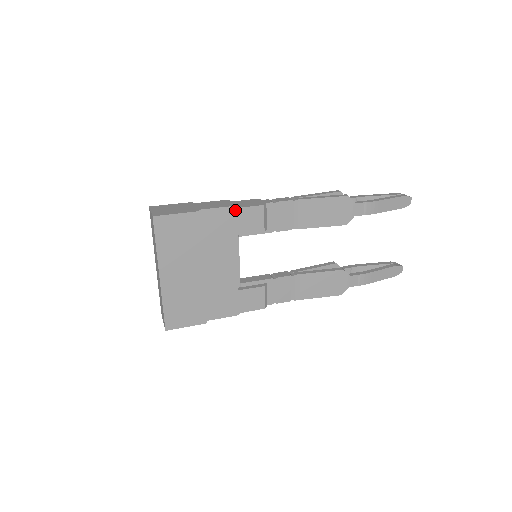
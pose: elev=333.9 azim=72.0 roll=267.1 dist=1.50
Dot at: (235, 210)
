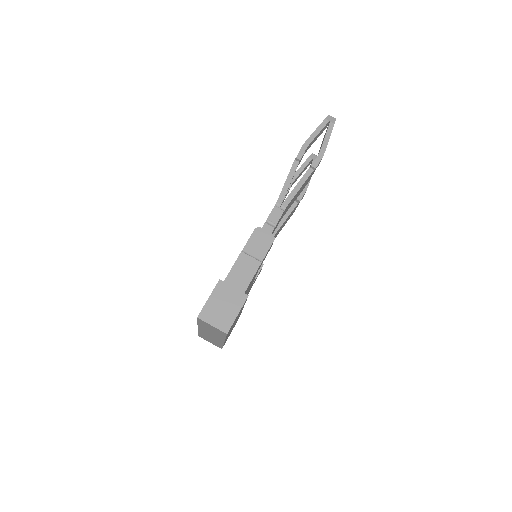
Dot at: (261, 263)
